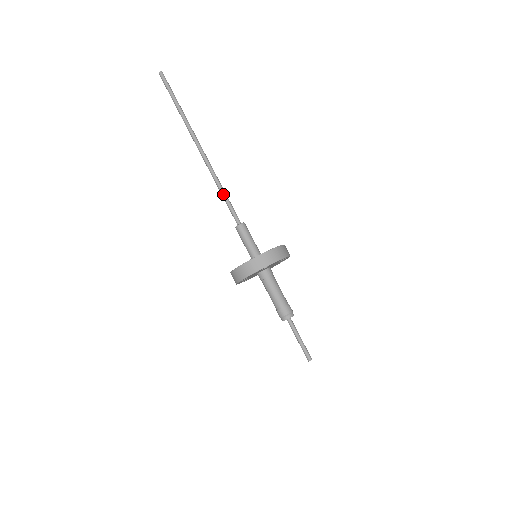
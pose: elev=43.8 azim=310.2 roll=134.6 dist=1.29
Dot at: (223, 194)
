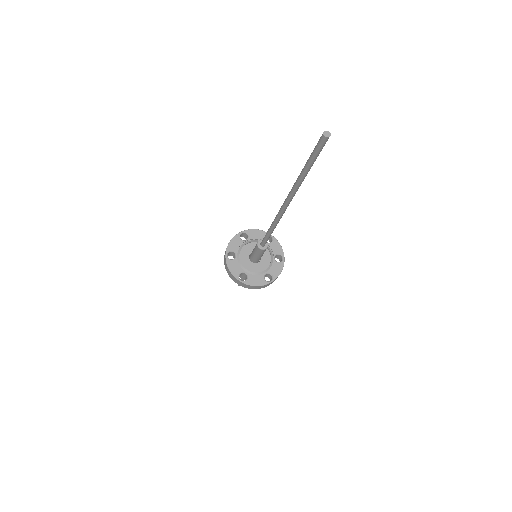
Dot at: (271, 233)
